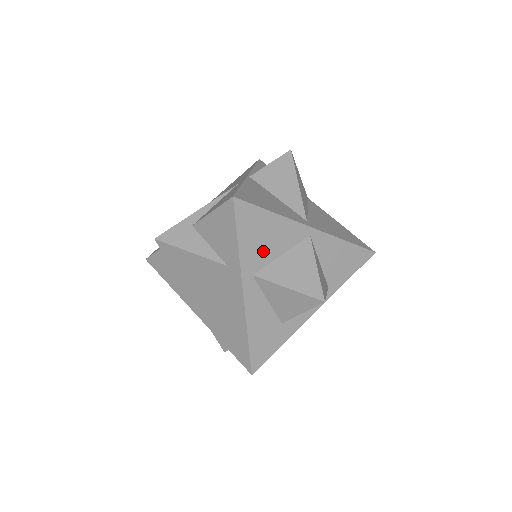
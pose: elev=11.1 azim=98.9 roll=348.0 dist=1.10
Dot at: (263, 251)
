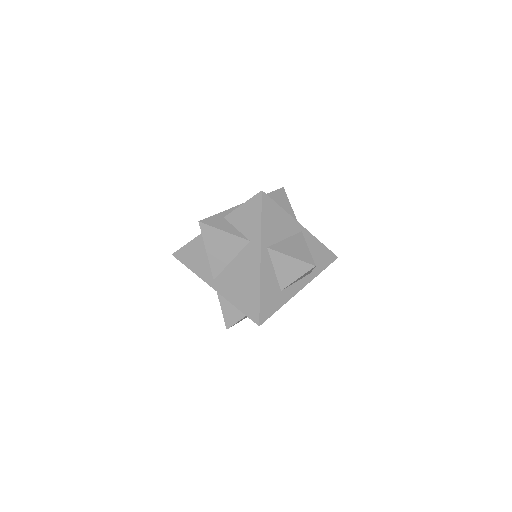
Dot at: (275, 233)
